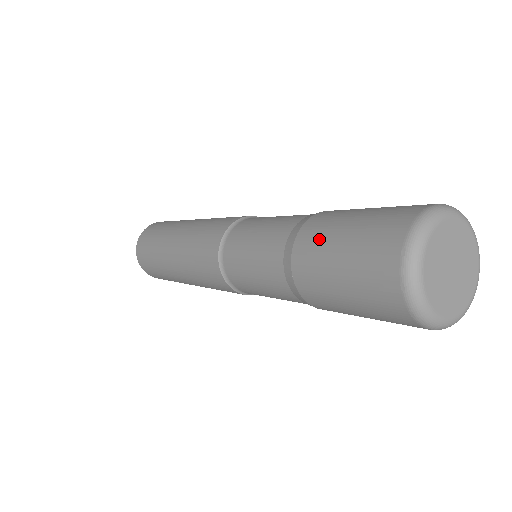
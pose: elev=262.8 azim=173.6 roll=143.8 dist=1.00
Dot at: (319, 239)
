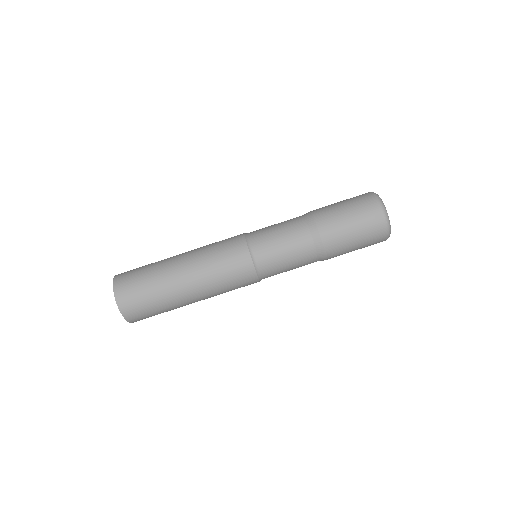
Dot at: (333, 219)
